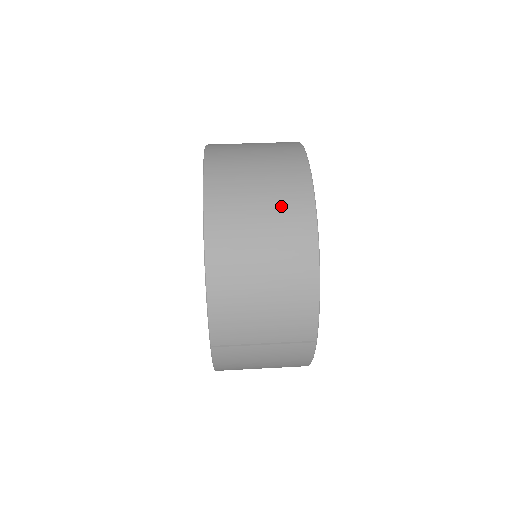
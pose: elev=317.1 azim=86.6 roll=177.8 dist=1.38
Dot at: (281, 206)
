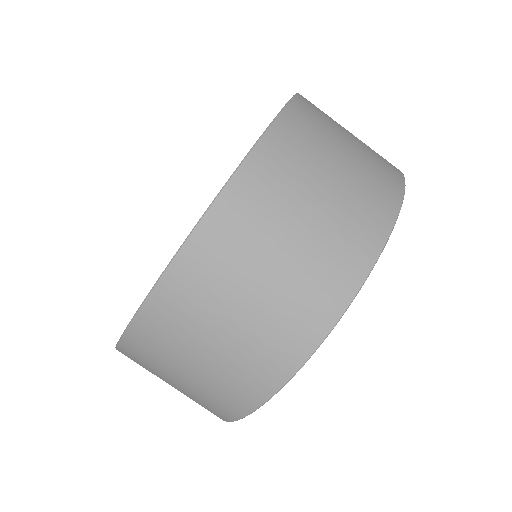
Dot at: occluded
